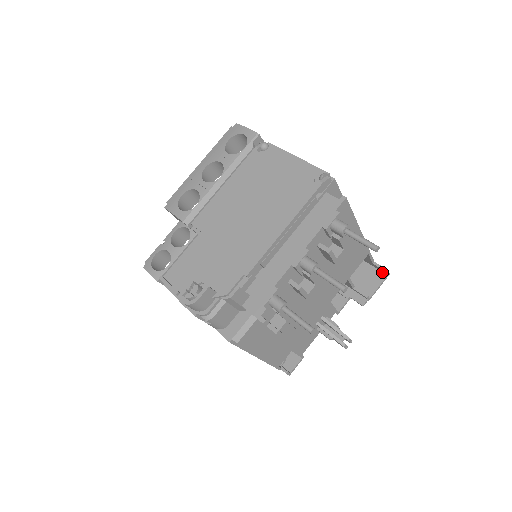
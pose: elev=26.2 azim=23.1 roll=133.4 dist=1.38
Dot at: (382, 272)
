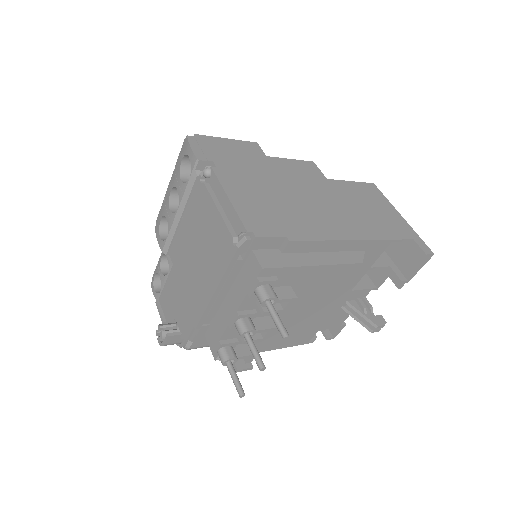
Dot at: occluded
